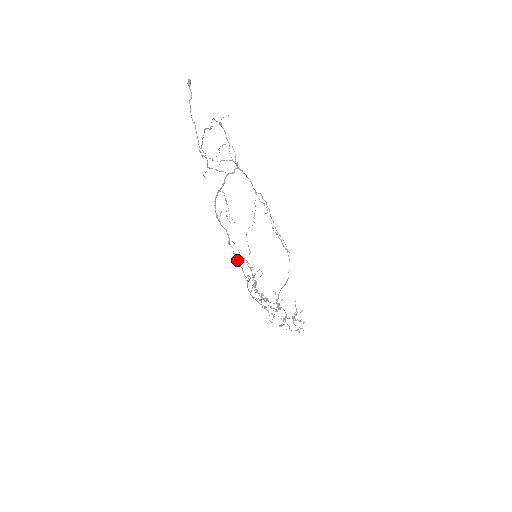
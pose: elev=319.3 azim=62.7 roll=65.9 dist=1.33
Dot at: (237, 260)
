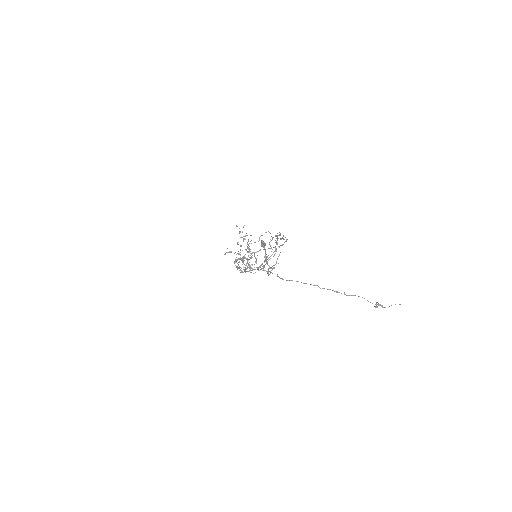
Dot at: occluded
